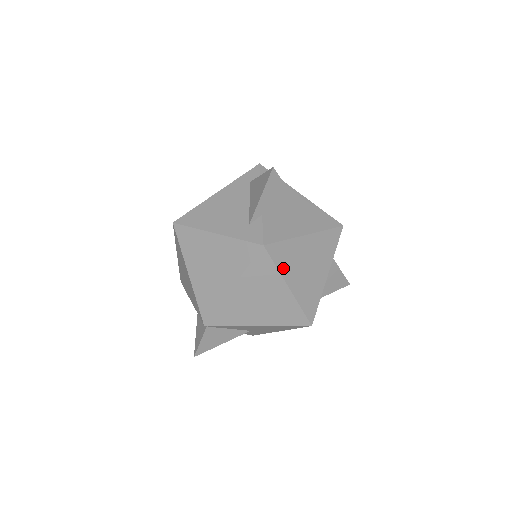
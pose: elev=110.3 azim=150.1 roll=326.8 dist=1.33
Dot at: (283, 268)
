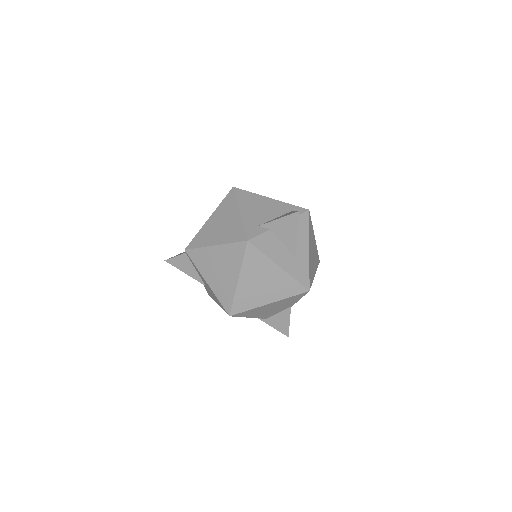
Dot at: (246, 265)
